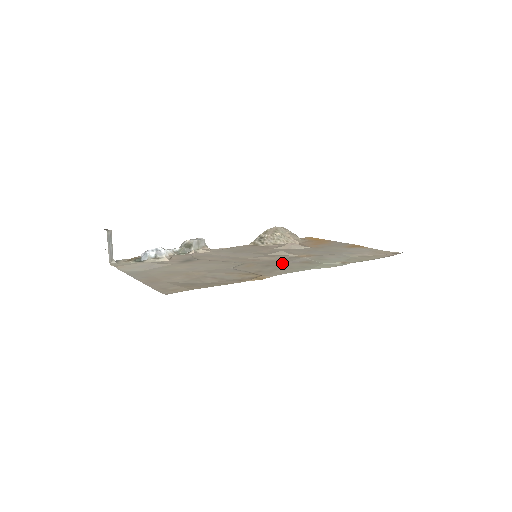
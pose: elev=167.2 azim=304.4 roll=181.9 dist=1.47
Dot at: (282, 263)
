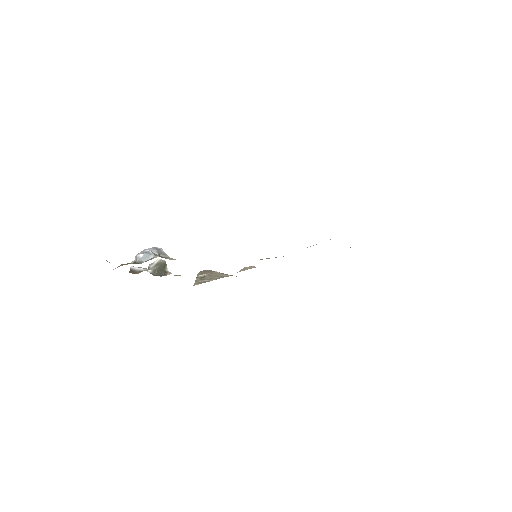
Dot at: occluded
